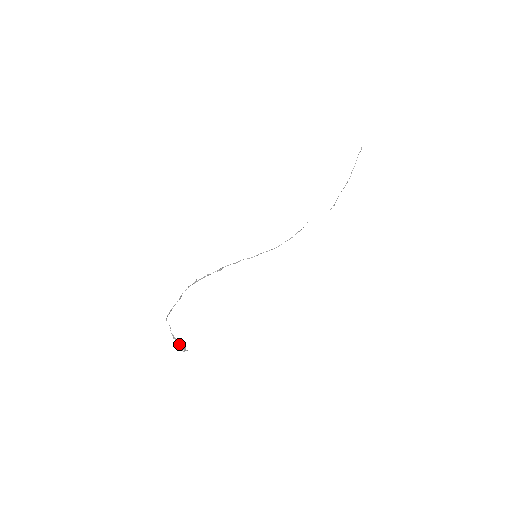
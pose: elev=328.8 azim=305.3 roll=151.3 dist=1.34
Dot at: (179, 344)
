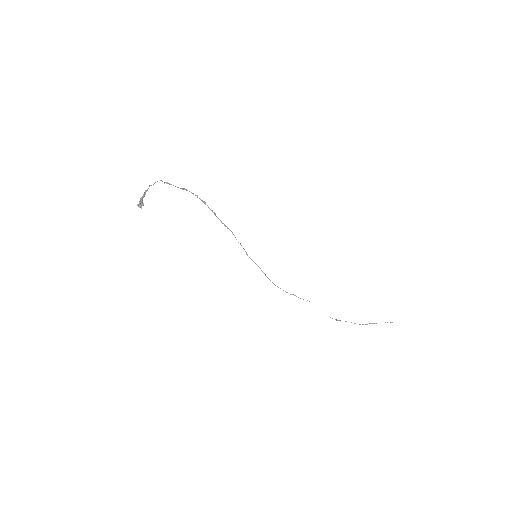
Dot at: (143, 197)
